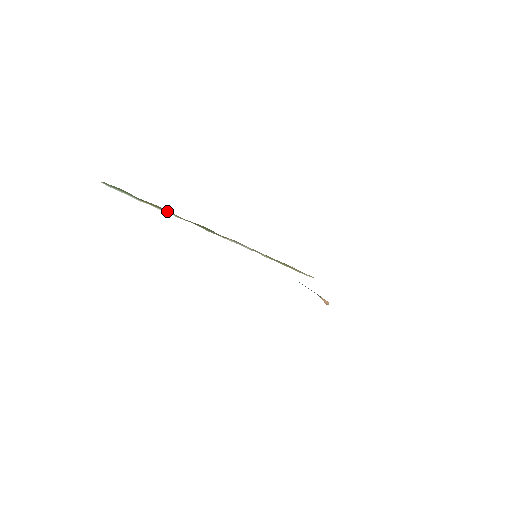
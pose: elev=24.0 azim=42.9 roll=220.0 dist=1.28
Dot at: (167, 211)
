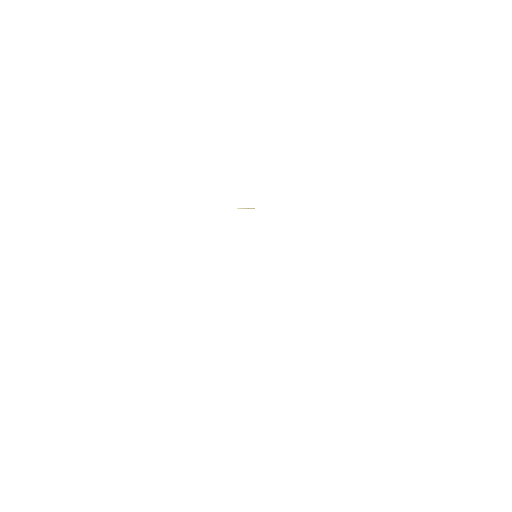
Dot at: occluded
